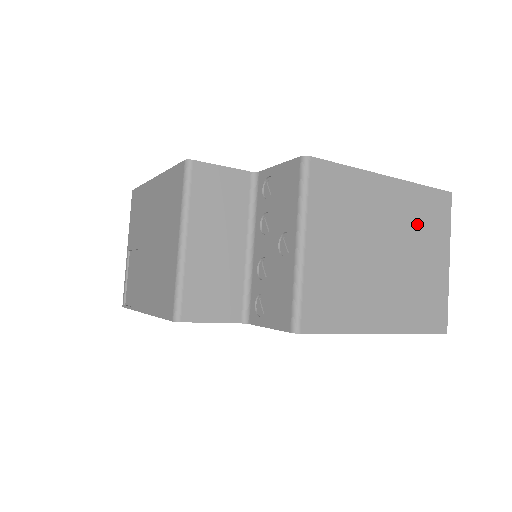
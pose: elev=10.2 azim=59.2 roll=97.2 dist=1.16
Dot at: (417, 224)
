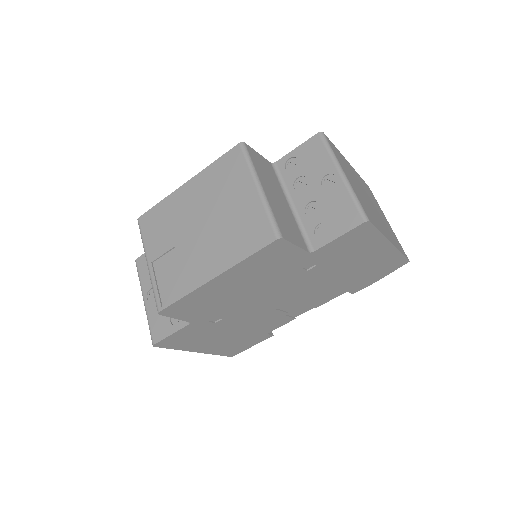
Dot at: (369, 194)
